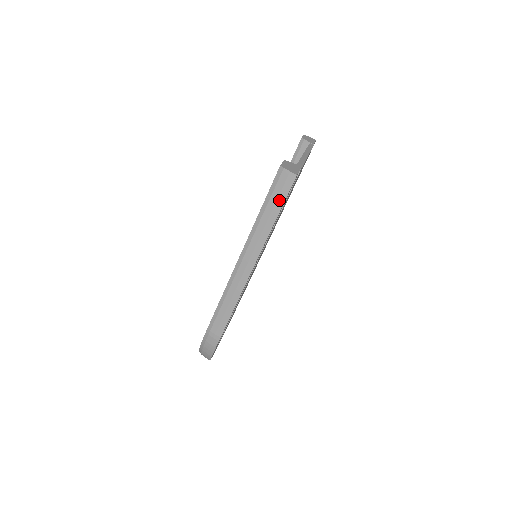
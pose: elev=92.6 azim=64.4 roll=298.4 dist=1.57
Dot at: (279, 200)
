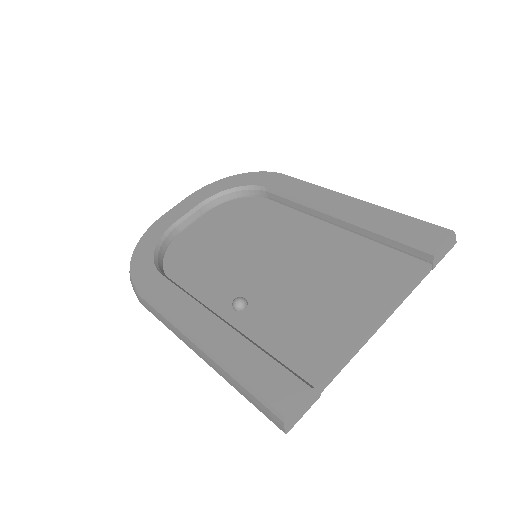
Dot at: (256, 405)
